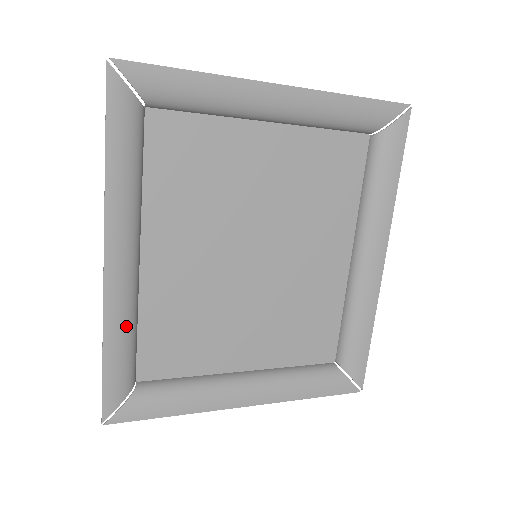
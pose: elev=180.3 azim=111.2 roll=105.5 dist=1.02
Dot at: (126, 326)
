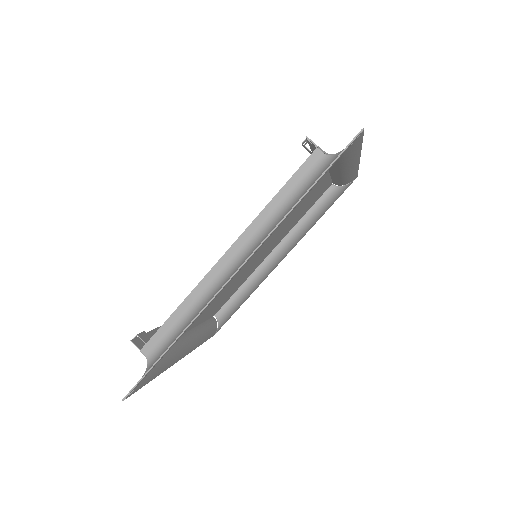
Dot at: occluded
